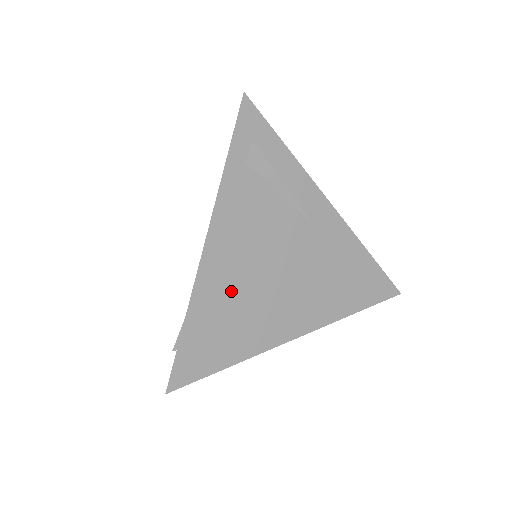
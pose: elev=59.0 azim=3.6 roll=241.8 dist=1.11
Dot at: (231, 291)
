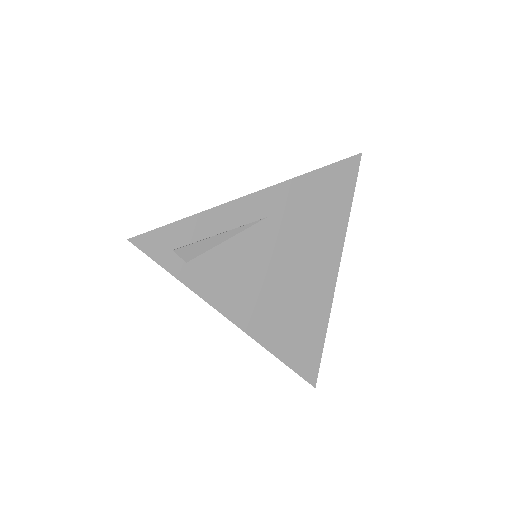
Dot at: (277, 314)
